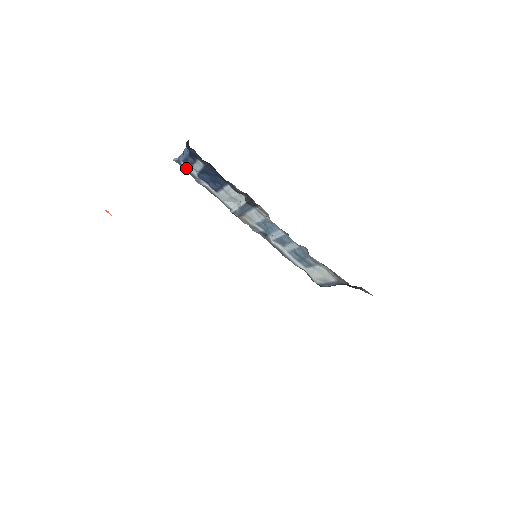
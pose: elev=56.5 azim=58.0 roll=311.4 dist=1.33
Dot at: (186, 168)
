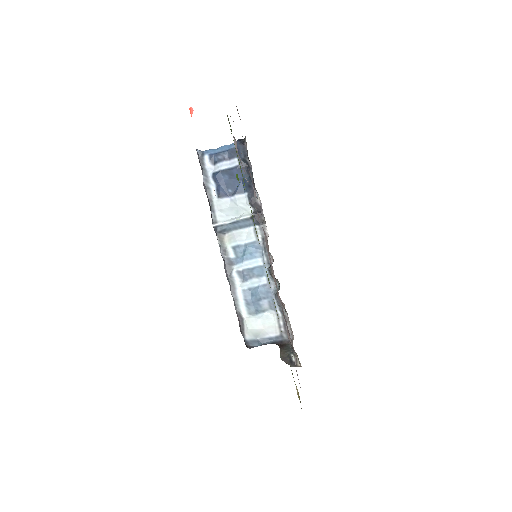
Dot at: (206, 162)
